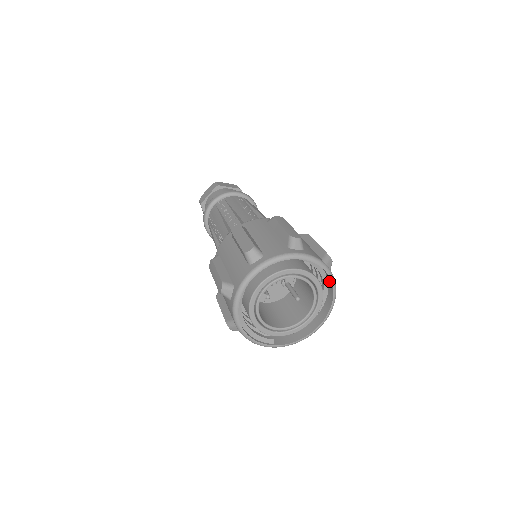
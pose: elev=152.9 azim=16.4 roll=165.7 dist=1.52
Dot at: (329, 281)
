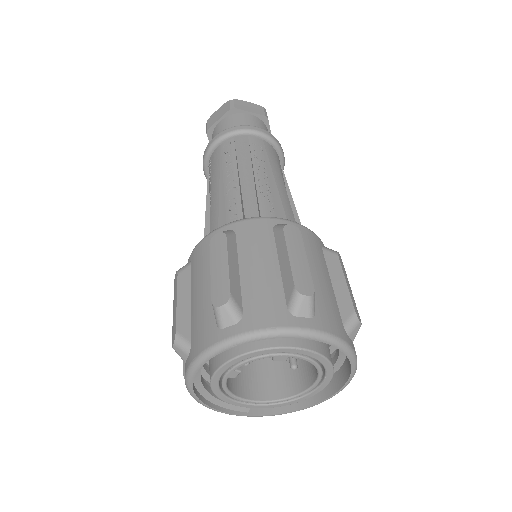
Dot at: occluded
